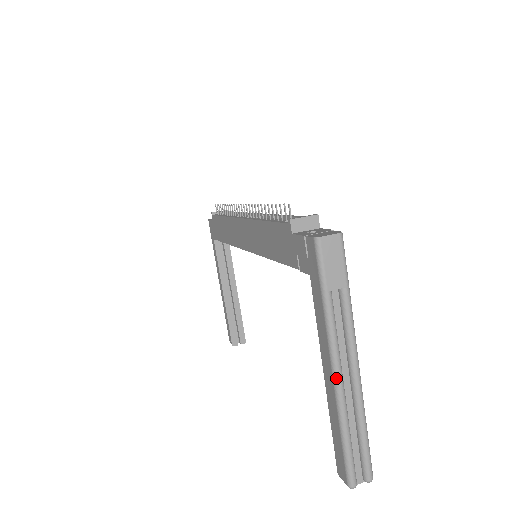
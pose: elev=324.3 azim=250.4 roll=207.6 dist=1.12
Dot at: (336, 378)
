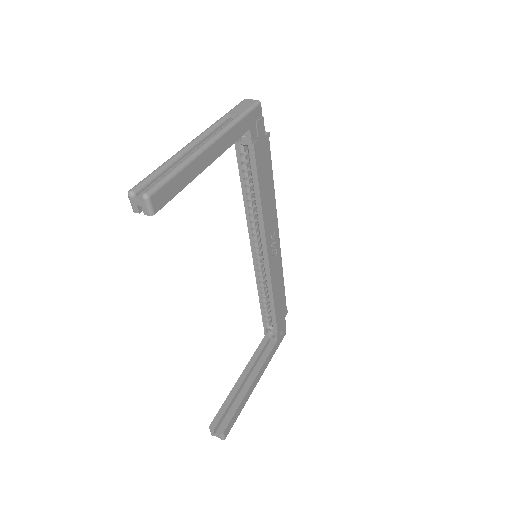
Dot at: (191, 142)
